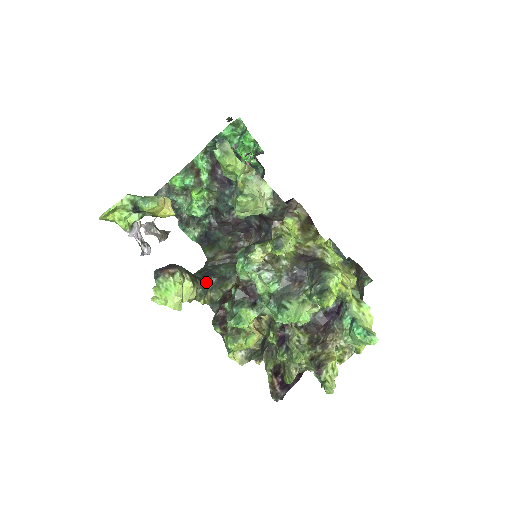
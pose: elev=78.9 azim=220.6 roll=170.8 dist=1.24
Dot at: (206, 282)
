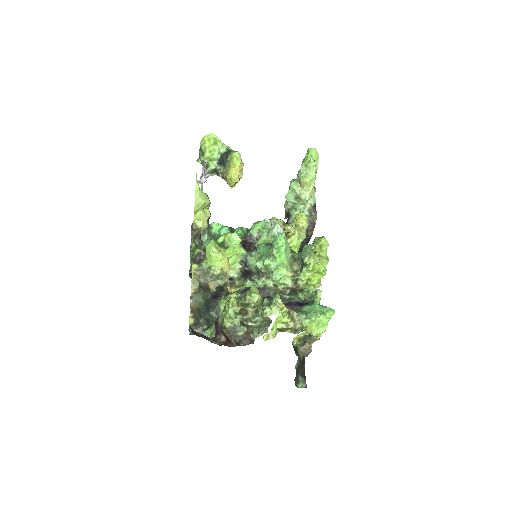
Dot at: occluded
